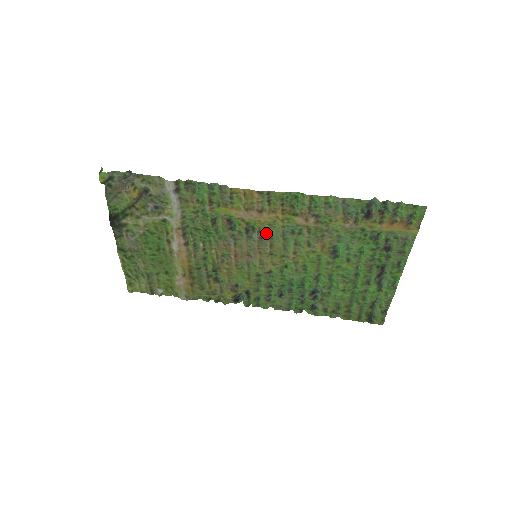
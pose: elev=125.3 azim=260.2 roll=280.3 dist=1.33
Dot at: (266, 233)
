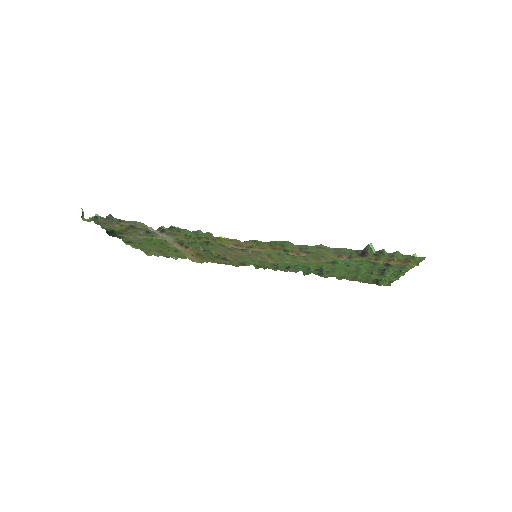
Dot at: (261, 252)
